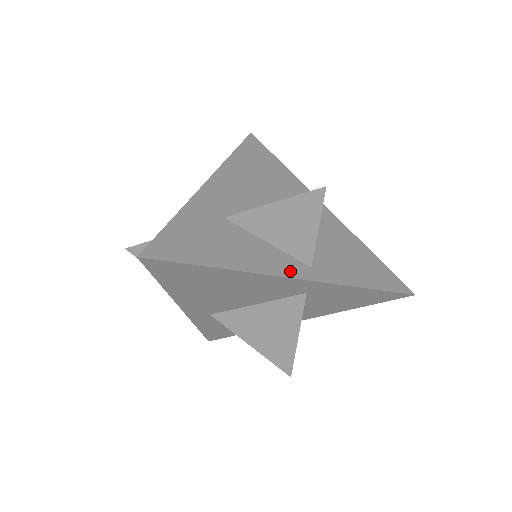
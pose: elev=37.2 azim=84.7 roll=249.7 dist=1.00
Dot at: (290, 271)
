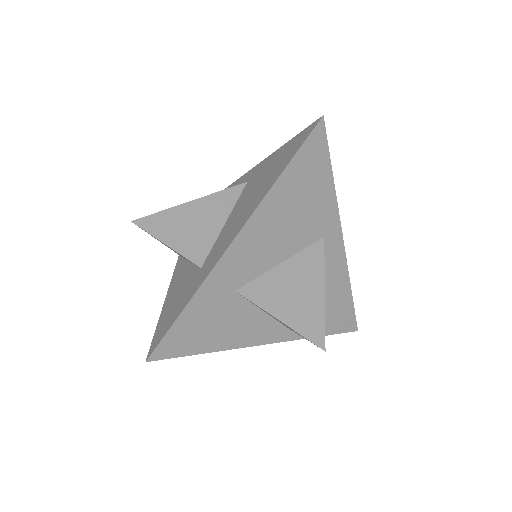
Dot at: (269, 338)
